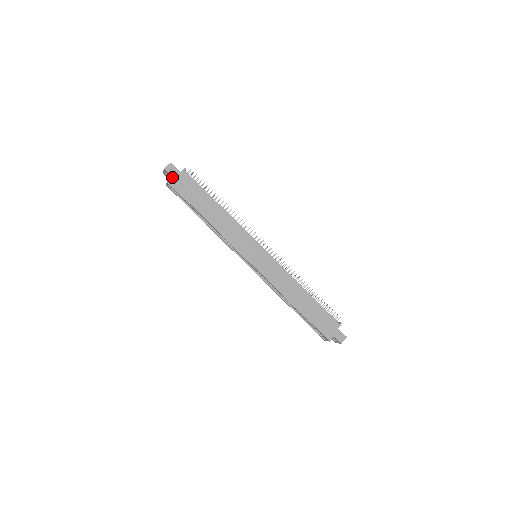
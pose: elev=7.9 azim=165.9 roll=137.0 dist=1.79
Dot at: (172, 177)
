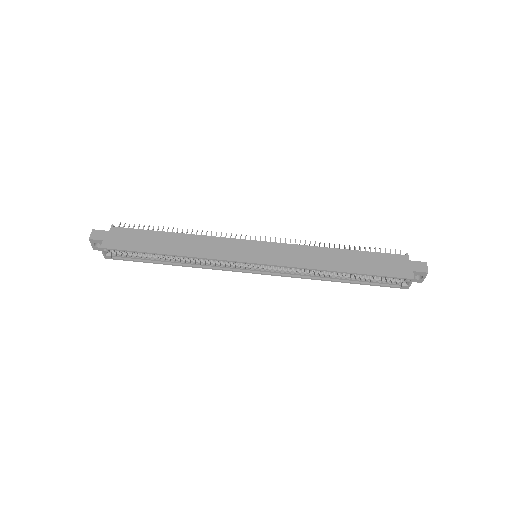
Dot at: (103, 241)
